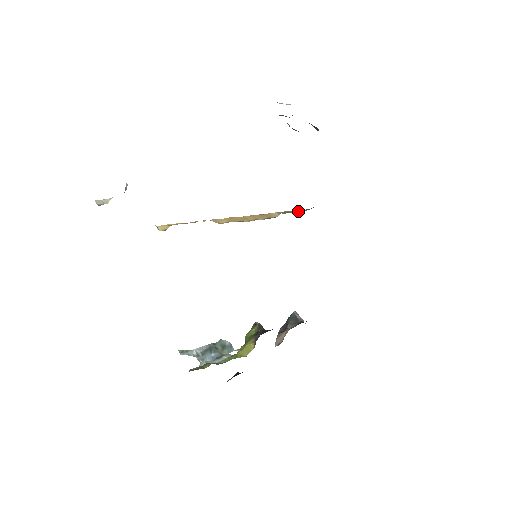
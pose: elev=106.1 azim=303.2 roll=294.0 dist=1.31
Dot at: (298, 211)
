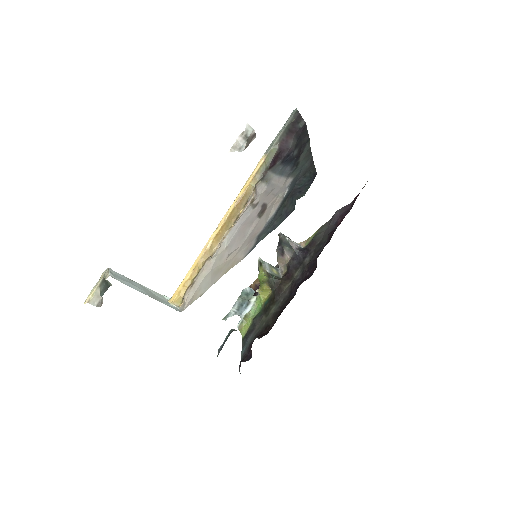
Dot at: (268, 160)
